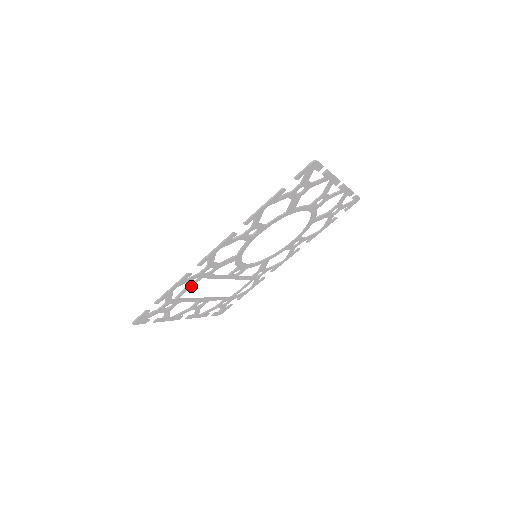
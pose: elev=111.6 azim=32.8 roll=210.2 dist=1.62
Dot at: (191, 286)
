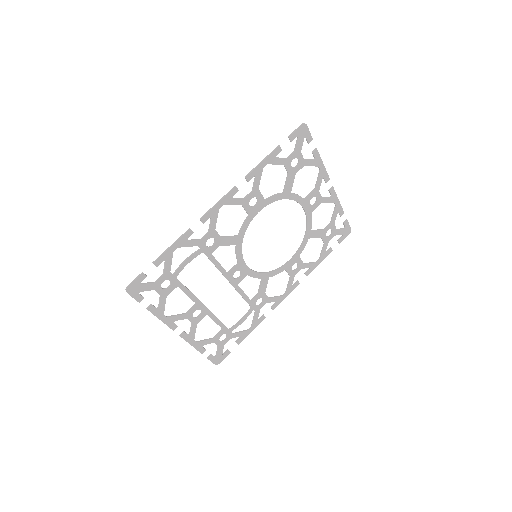
Dot at: (191, 260)
